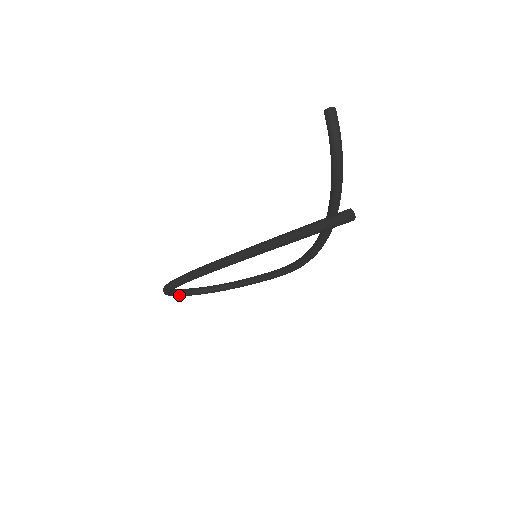
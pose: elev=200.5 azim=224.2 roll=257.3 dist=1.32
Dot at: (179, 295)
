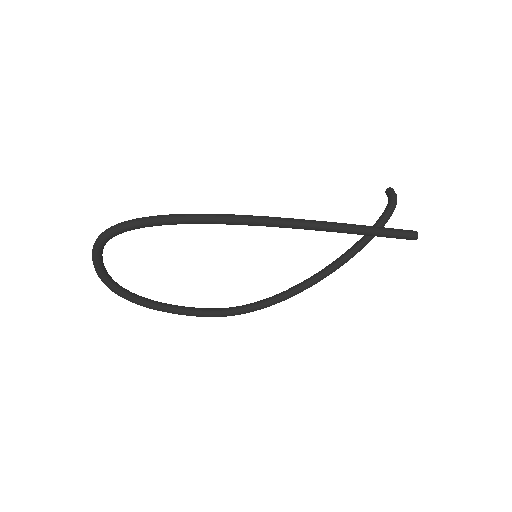
Dot at: (99, 255)
